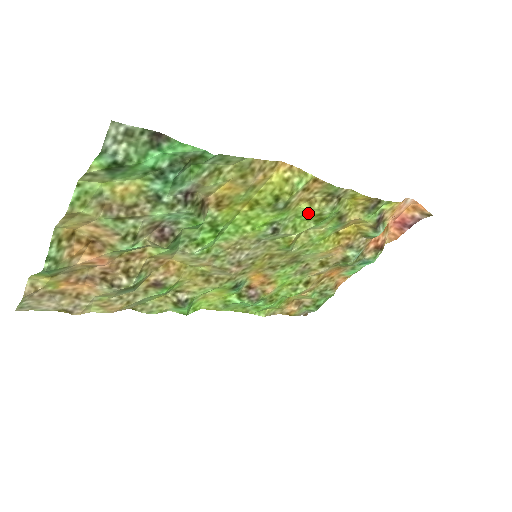
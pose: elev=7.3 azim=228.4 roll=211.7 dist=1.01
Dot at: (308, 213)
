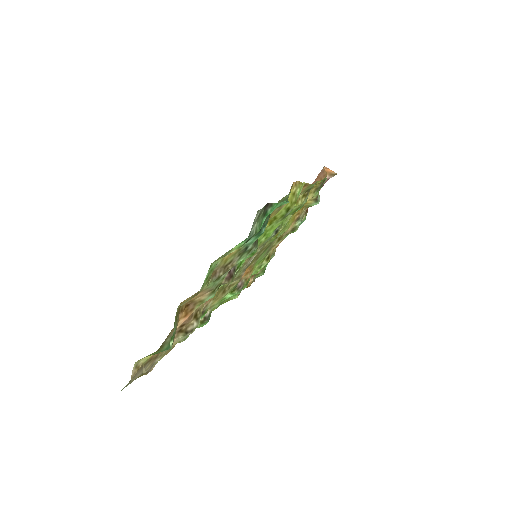
Dot at: (293, 209)
